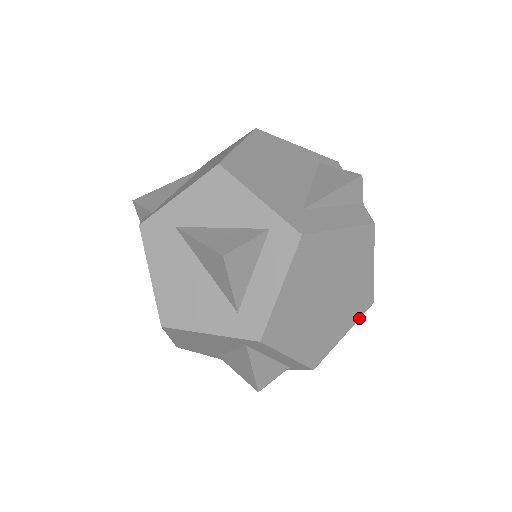
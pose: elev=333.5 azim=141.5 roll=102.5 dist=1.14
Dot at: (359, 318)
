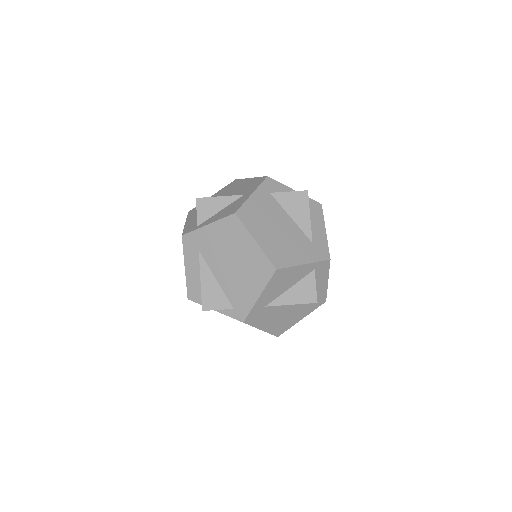
Dot at: occluded
